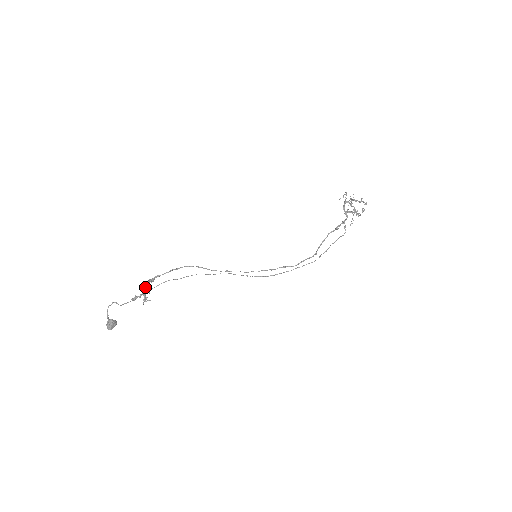
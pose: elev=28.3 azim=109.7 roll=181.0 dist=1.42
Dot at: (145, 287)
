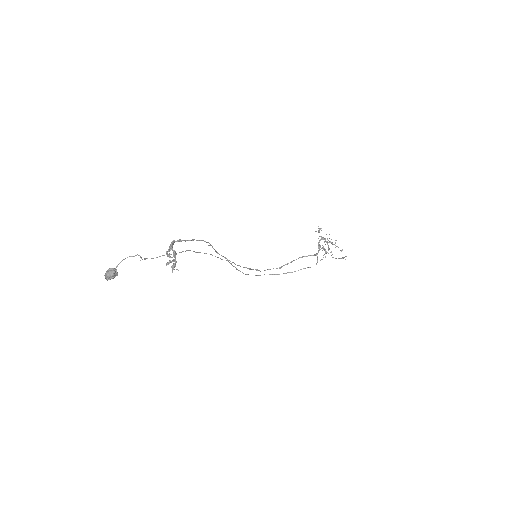
Dot at: occluded
